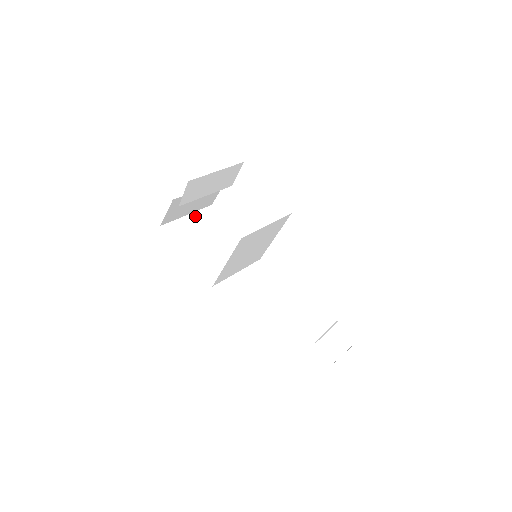
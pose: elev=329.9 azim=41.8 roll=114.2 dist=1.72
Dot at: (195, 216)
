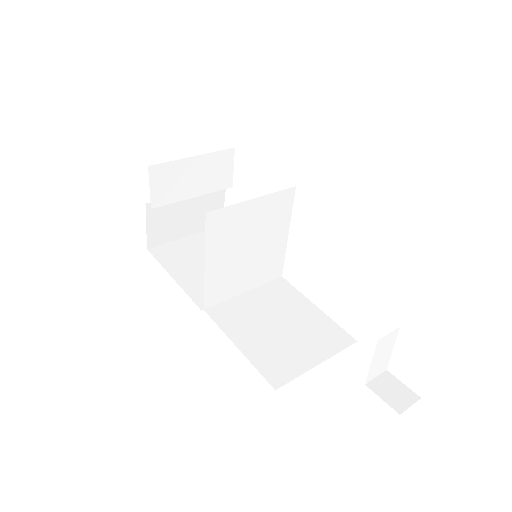
Dot at: (197, 237)
